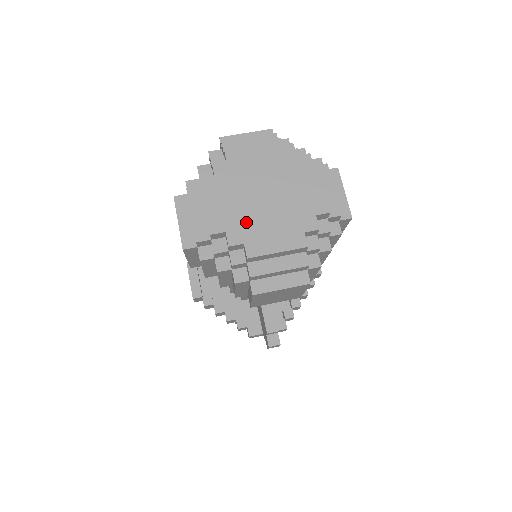
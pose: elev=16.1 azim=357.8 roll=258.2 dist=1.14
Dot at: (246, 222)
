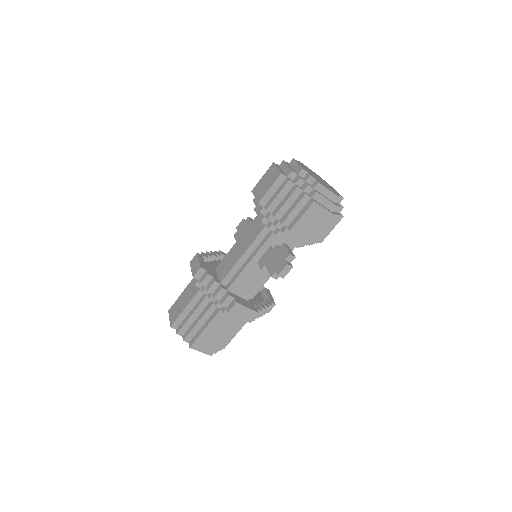
Dot at: (315, 177)
